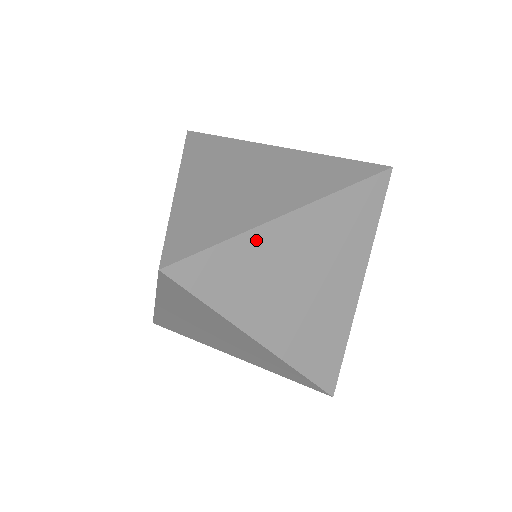
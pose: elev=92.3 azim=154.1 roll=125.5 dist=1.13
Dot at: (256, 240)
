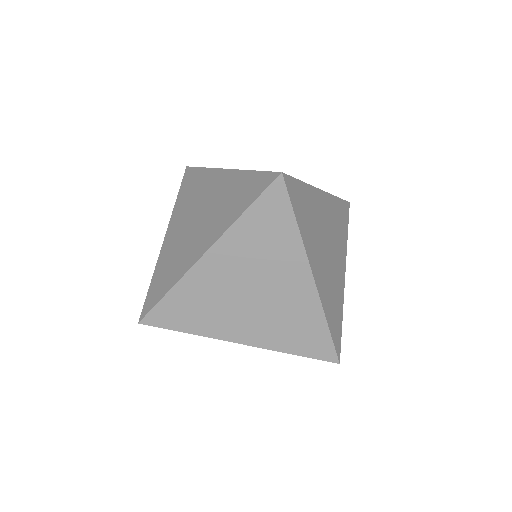
Dot at: (313, 195)
